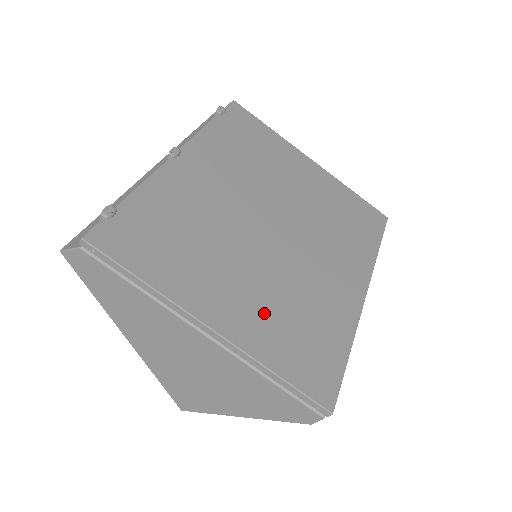
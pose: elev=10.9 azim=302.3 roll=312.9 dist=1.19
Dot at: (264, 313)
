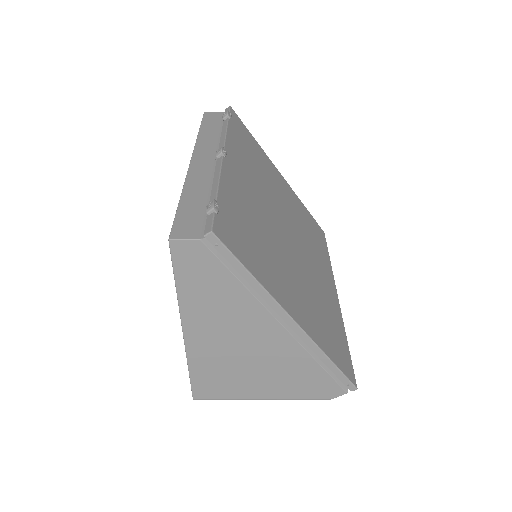
Dot at: (310, 309)
